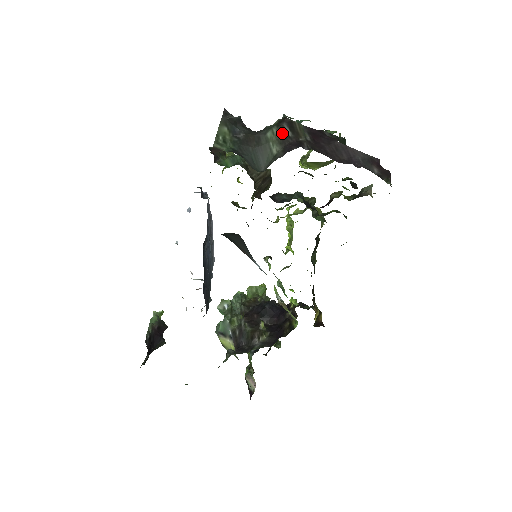
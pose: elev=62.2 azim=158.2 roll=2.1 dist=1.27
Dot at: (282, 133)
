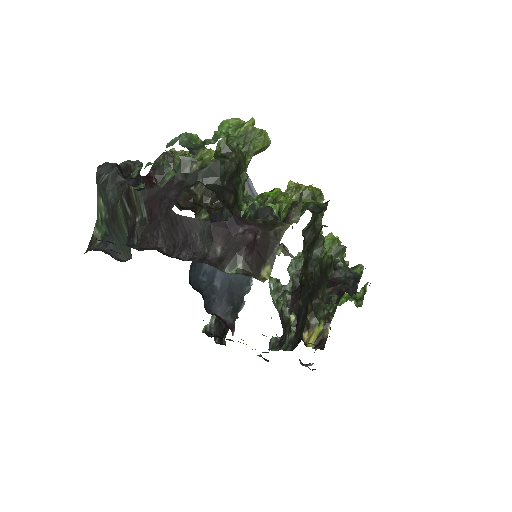
Dot at: (124, 211)
